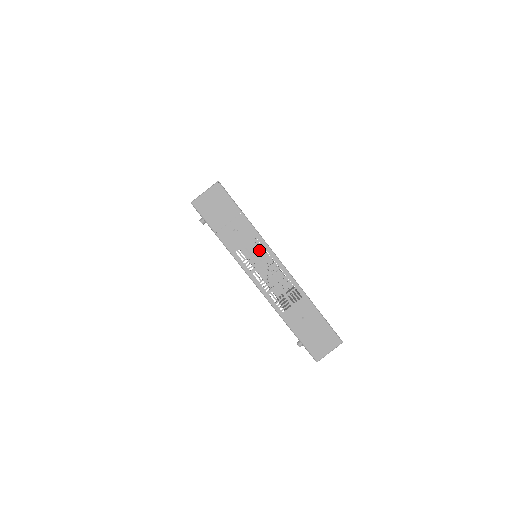
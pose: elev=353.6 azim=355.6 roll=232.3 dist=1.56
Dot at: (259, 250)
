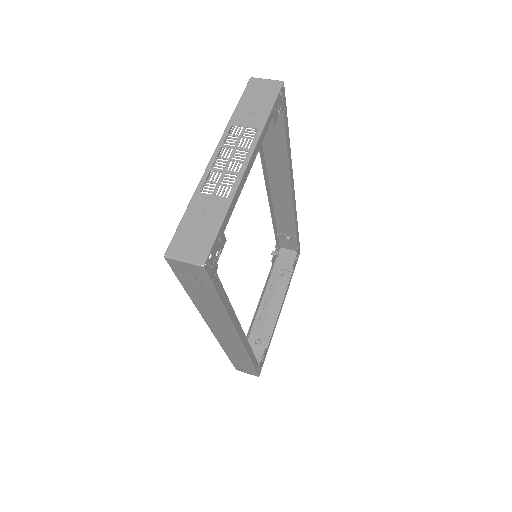
Dot at: (247, 139)
